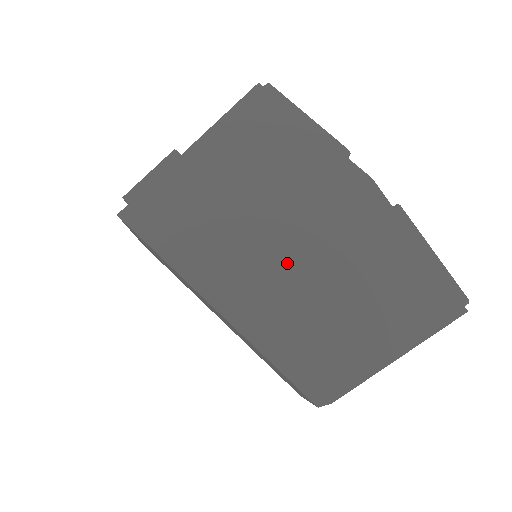
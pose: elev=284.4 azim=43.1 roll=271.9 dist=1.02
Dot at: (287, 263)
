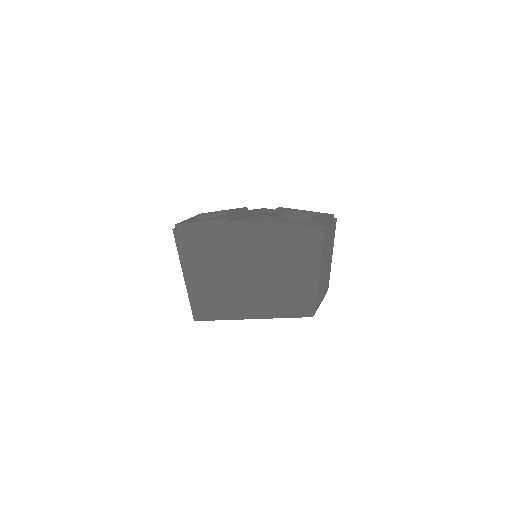
Dot at: (253, 282)
